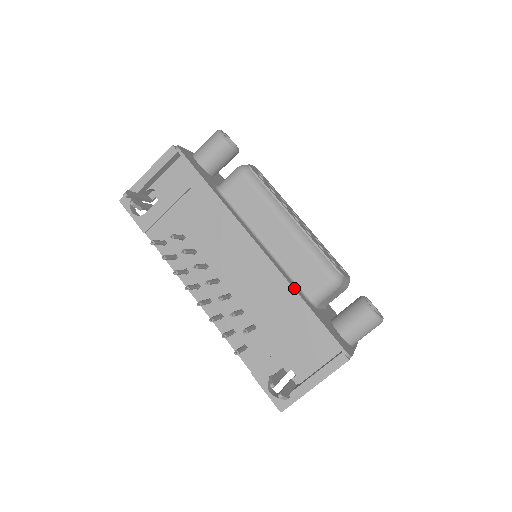
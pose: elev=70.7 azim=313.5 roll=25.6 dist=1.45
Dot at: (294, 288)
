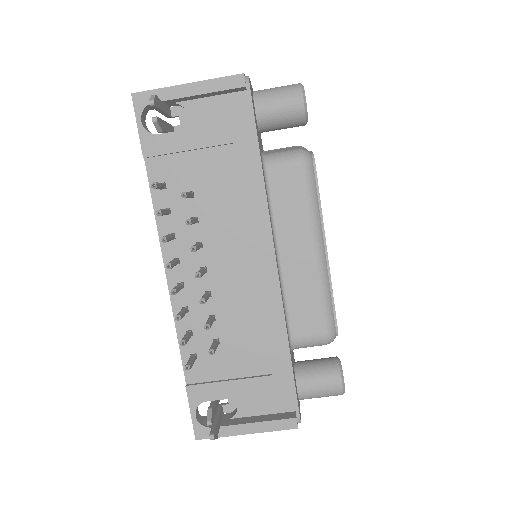
Dot at: occluded
